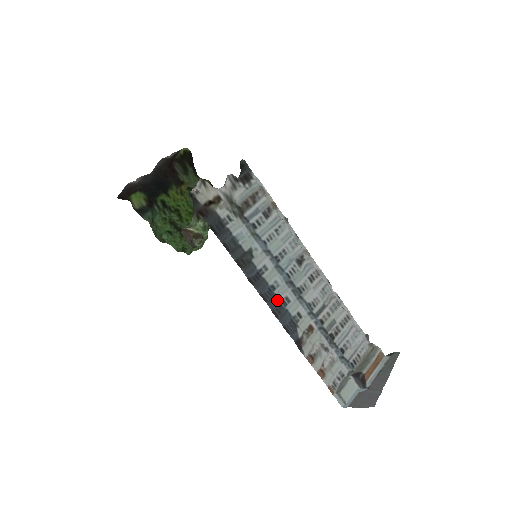
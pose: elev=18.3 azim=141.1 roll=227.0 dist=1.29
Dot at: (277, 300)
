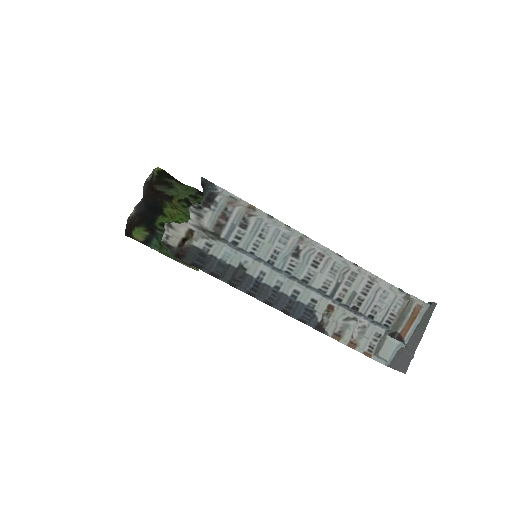
Dot at: (285, 297)
